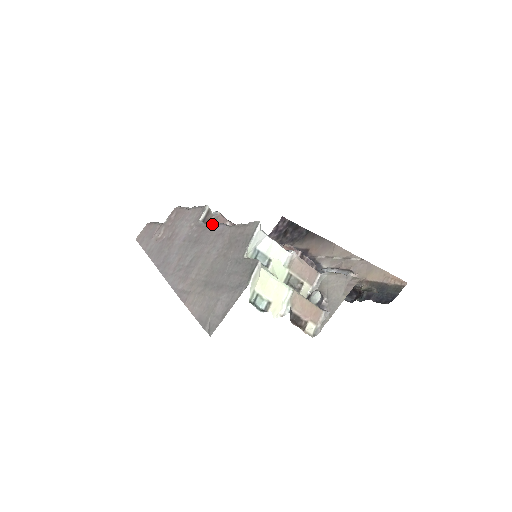
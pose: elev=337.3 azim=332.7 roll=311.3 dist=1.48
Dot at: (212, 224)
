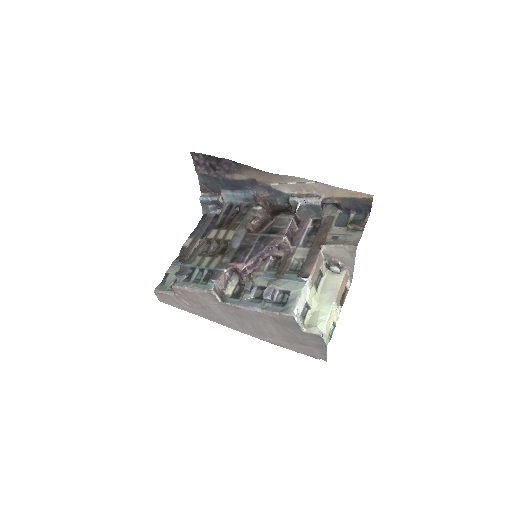
Dot at: (239, 307)
